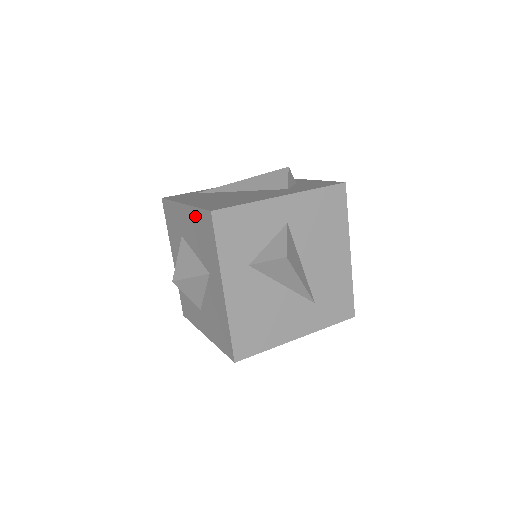
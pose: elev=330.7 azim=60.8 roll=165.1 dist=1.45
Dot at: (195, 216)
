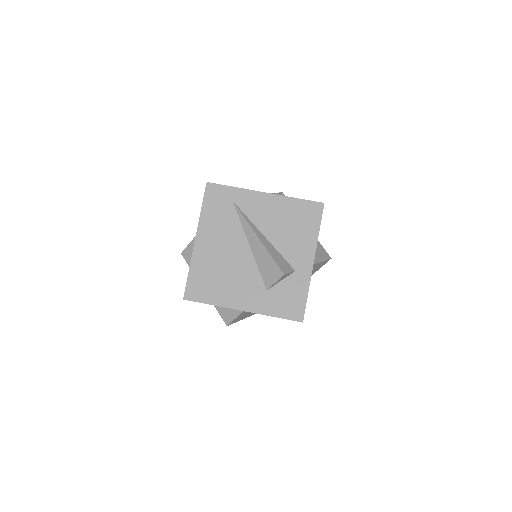
Dot at: occluded
